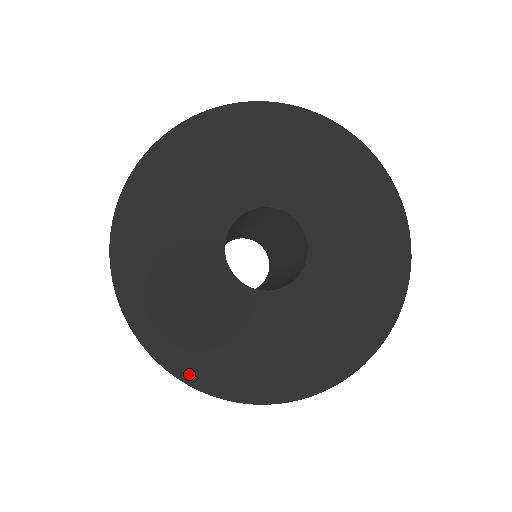
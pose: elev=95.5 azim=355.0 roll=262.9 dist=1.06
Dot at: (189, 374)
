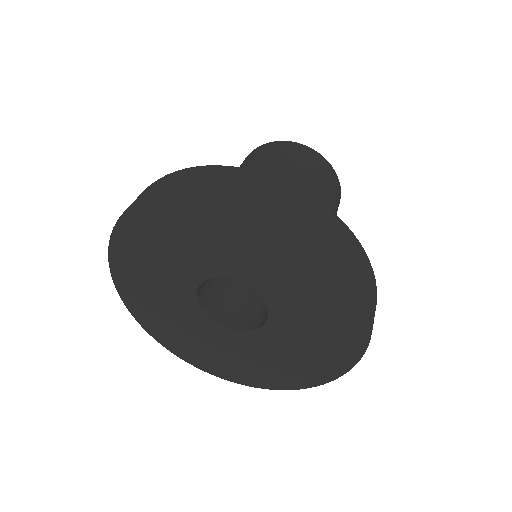
Dot at: (146, 325)
